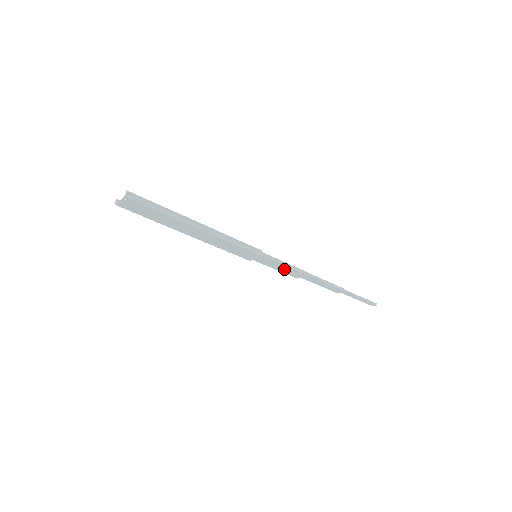
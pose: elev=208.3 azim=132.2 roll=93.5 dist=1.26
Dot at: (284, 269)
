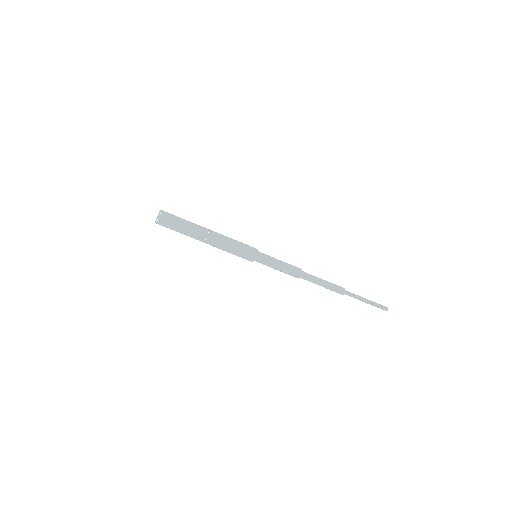
Dot at: (282, 267)
